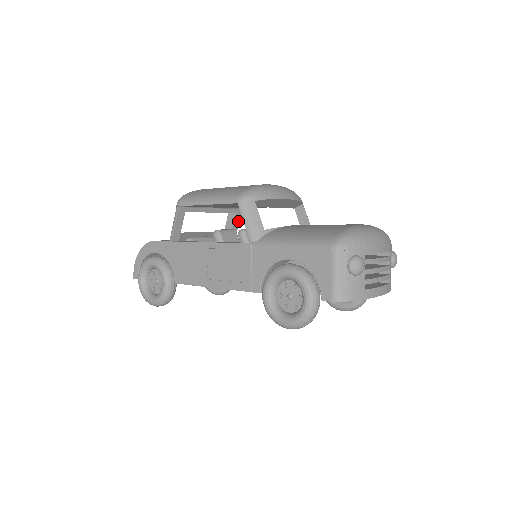
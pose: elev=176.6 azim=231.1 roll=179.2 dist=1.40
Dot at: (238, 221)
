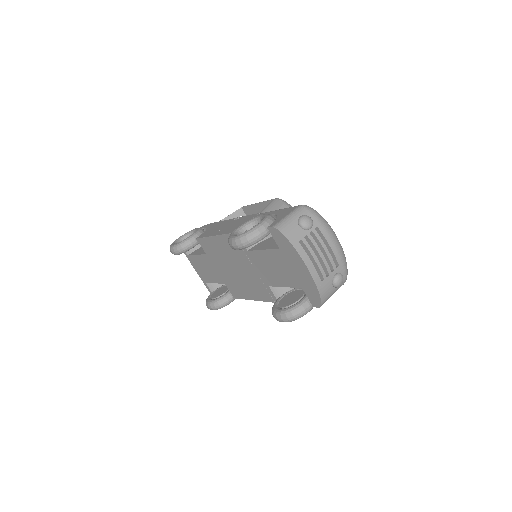
Dot at: occluded
